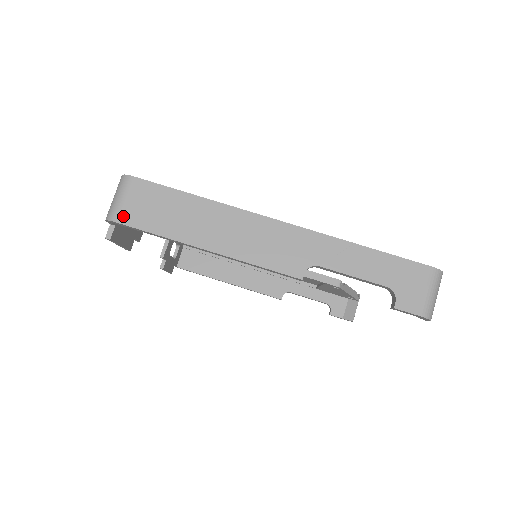
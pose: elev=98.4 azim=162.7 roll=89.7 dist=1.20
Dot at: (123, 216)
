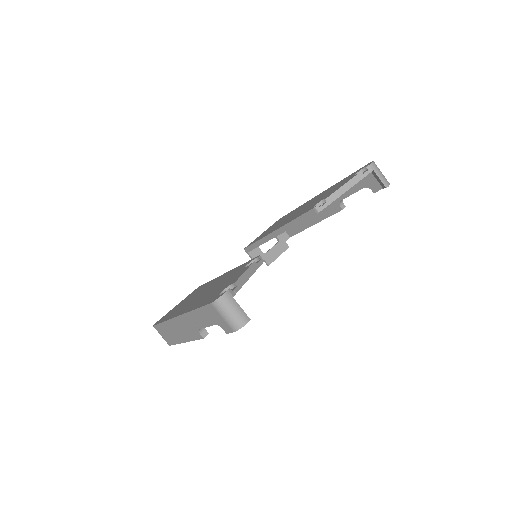
Dot at: (167, 342)
